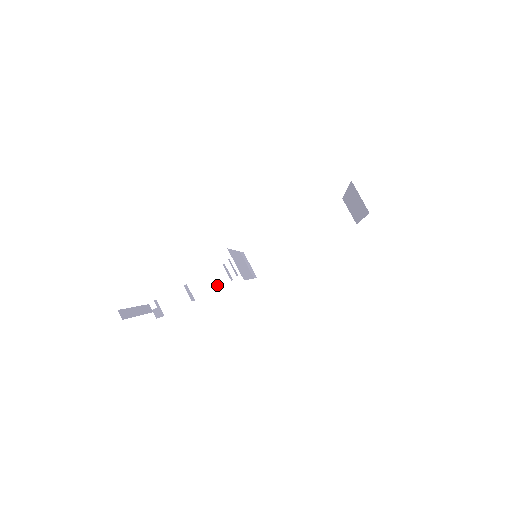
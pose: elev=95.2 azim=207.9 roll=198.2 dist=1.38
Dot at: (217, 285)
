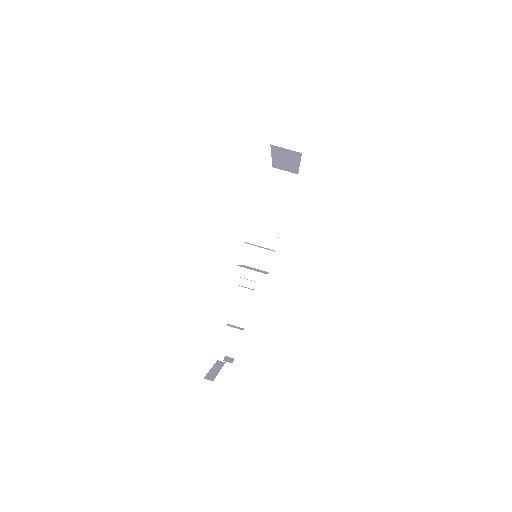
Dot at: (249, 303)
